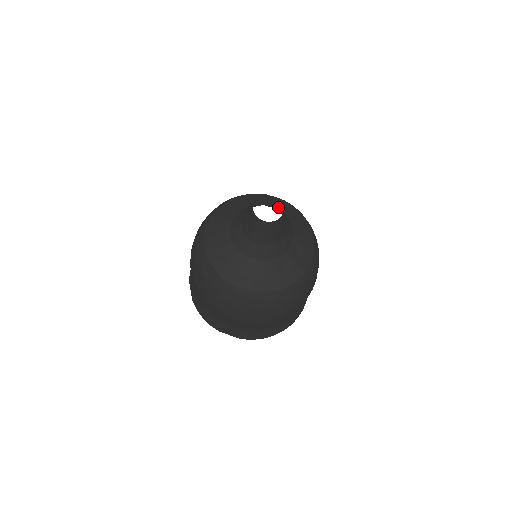
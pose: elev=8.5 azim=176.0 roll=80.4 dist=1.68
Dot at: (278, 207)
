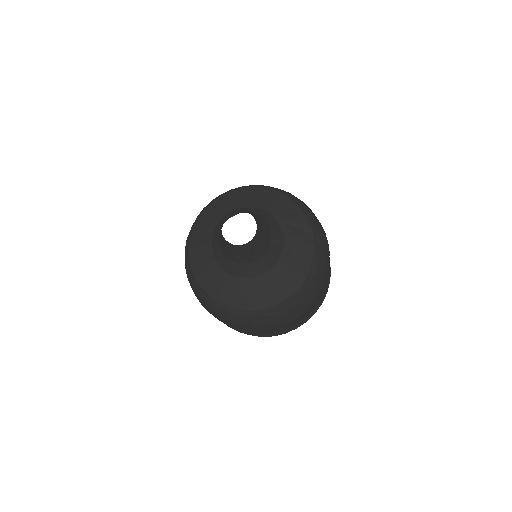
Dot at: (263, 205)
